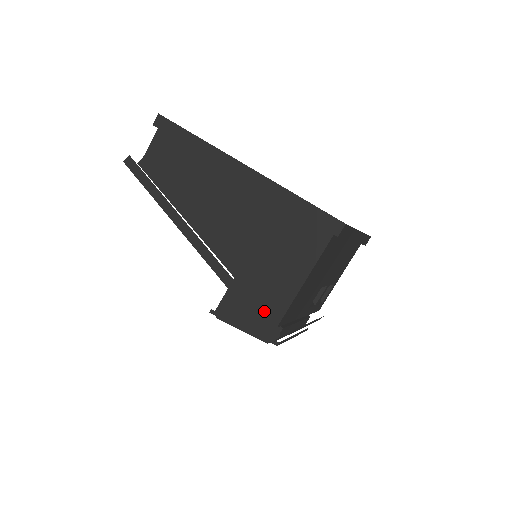
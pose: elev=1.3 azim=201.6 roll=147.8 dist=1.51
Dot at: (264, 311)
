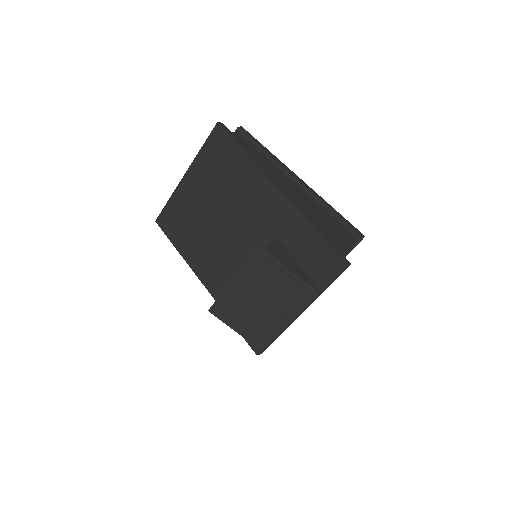
Dot at: occluded
